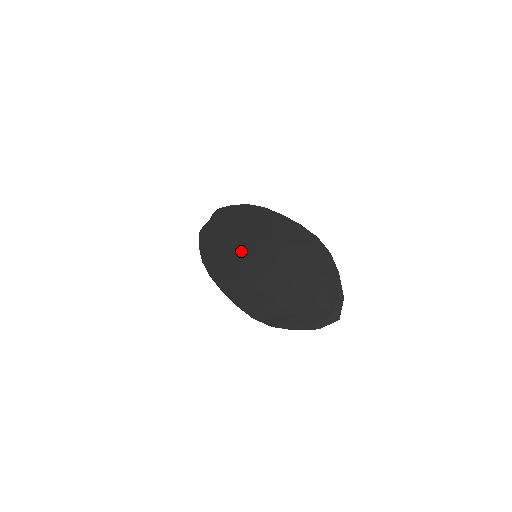
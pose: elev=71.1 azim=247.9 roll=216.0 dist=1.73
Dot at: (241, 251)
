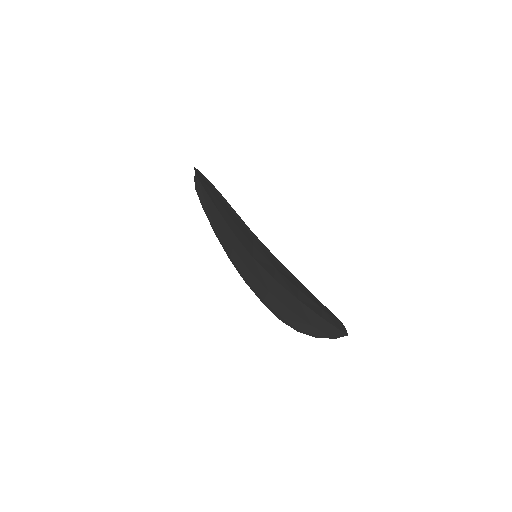
Dot at: (241, 247)
